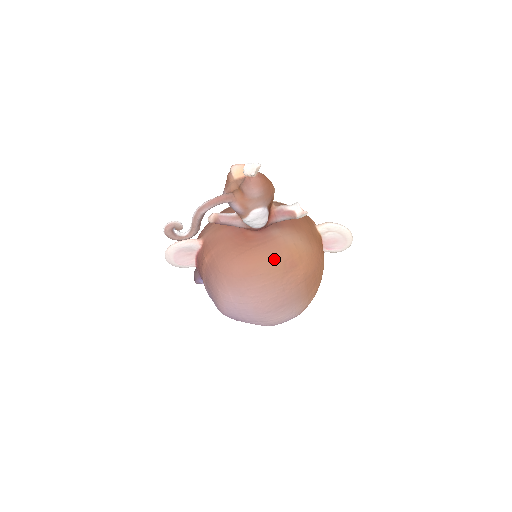
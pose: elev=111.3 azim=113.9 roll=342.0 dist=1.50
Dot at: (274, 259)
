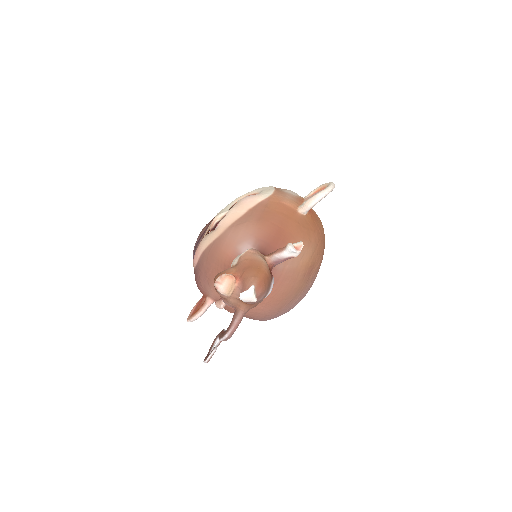
Dot at: (295, 285)
